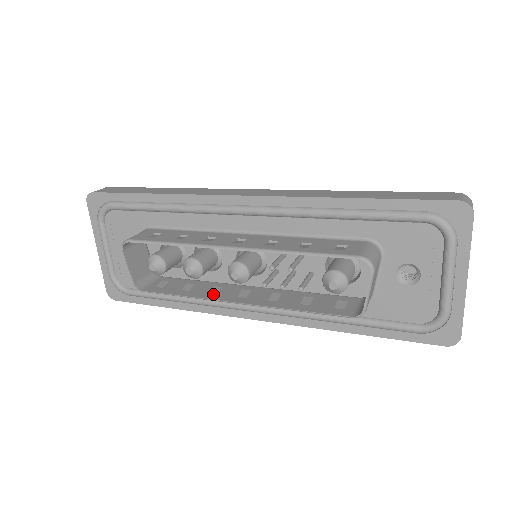
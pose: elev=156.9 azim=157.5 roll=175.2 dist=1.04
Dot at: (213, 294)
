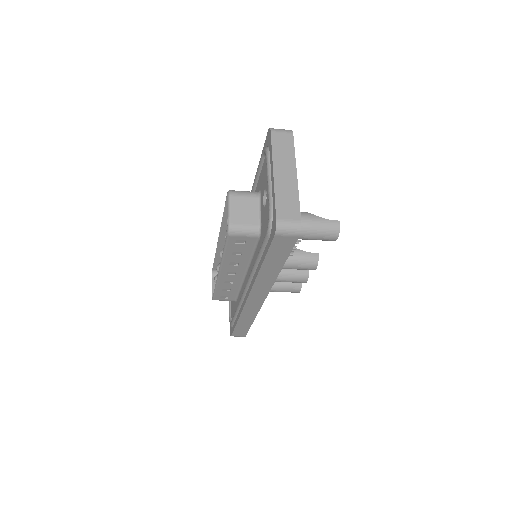
Dot at: (223, 280)
